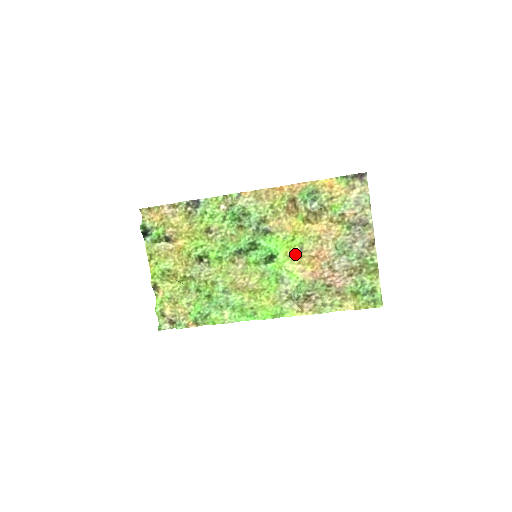
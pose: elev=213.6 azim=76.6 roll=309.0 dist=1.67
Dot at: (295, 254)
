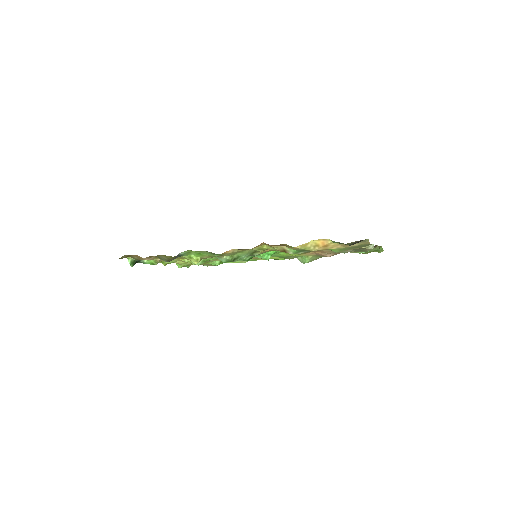
Dot at: occluded
